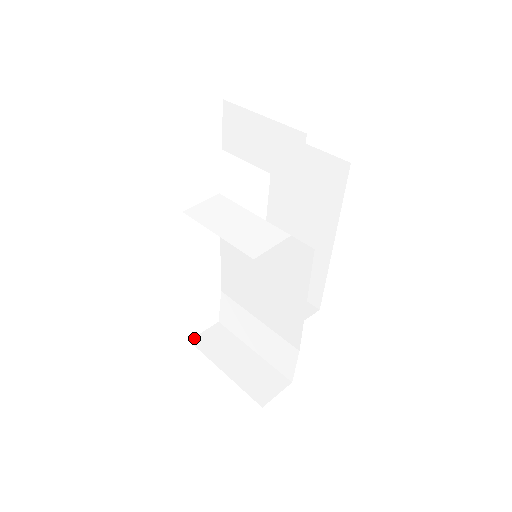
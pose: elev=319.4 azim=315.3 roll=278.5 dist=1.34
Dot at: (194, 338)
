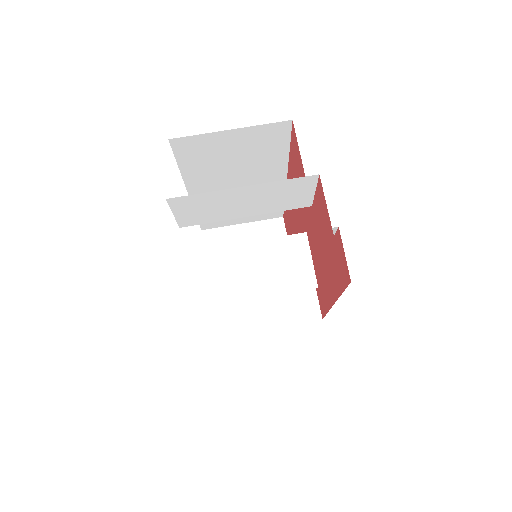
Dot at: (220, 331)
